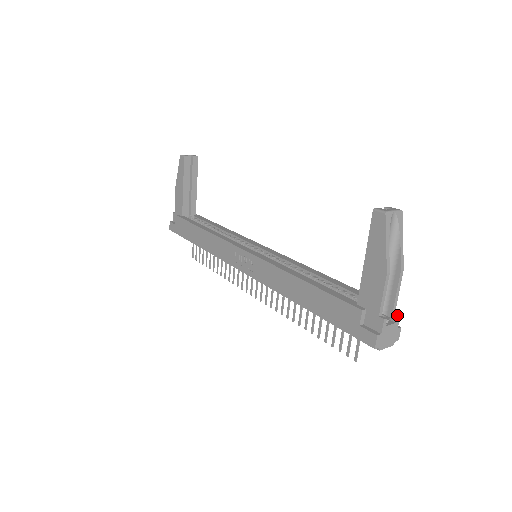
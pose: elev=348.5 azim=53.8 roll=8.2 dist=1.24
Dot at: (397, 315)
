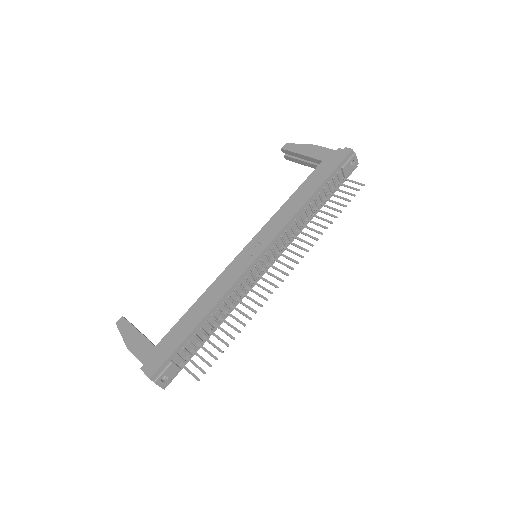
Dot at: occluded
